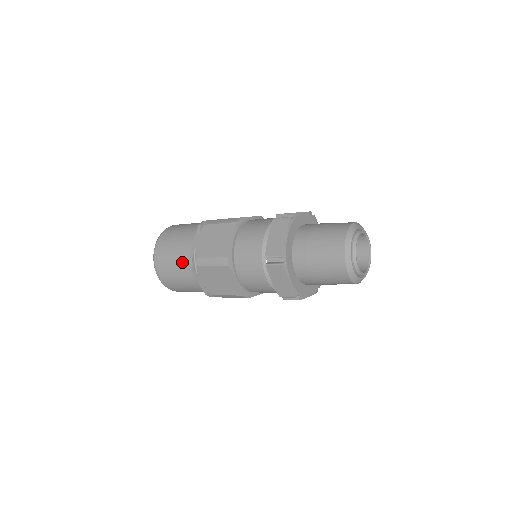
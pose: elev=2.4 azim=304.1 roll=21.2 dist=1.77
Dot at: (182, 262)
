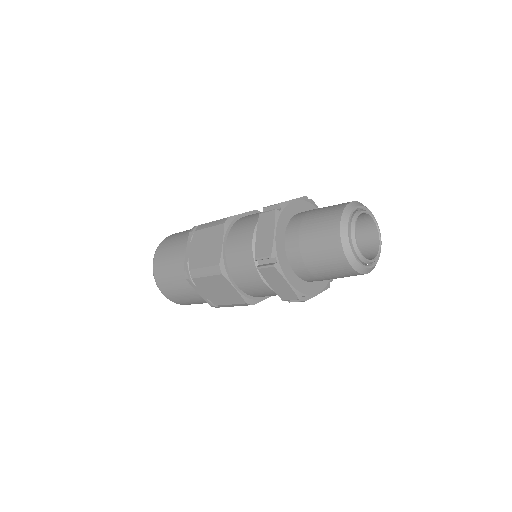
Dot at: (185, 236)
